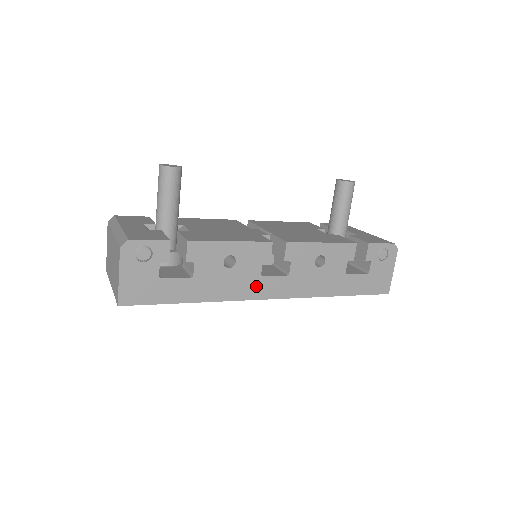
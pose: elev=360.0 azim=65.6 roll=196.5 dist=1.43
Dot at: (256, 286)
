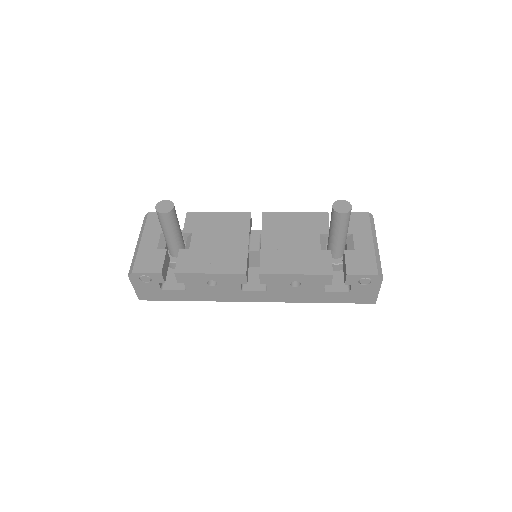
Dot at: (239, 295)
